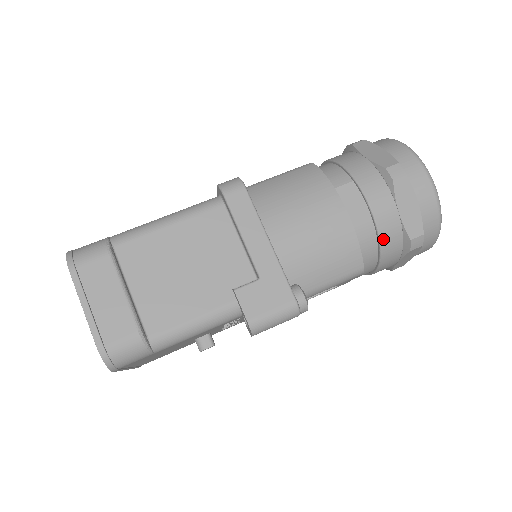
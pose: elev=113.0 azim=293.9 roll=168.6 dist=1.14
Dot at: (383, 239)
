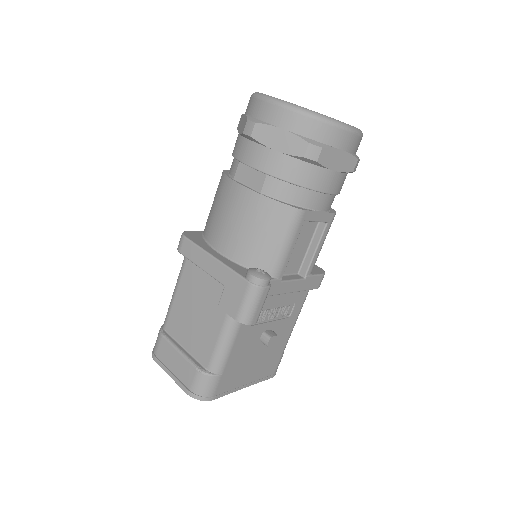
Dot at: (286, 178)
